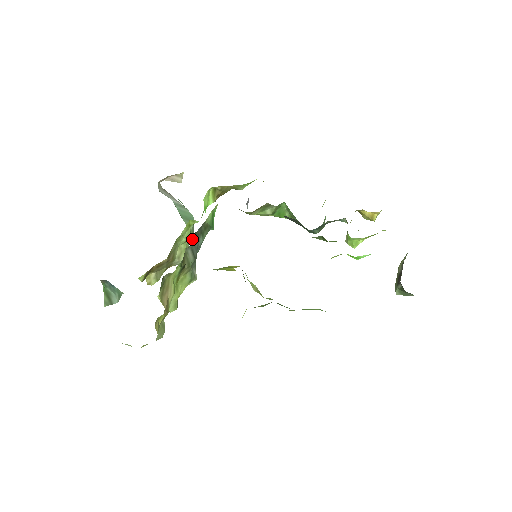
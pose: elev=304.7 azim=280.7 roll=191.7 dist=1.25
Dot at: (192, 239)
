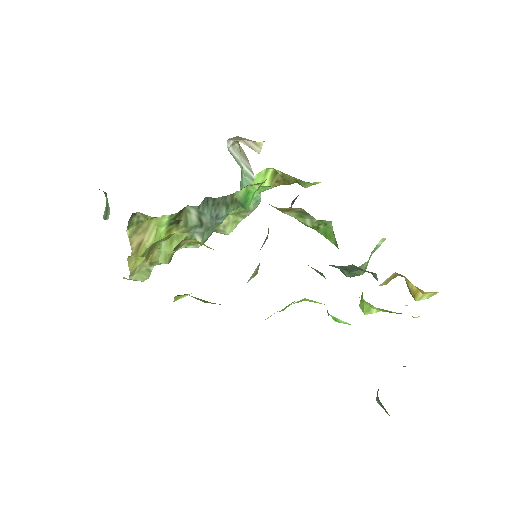
Dot at: (205, 202)
